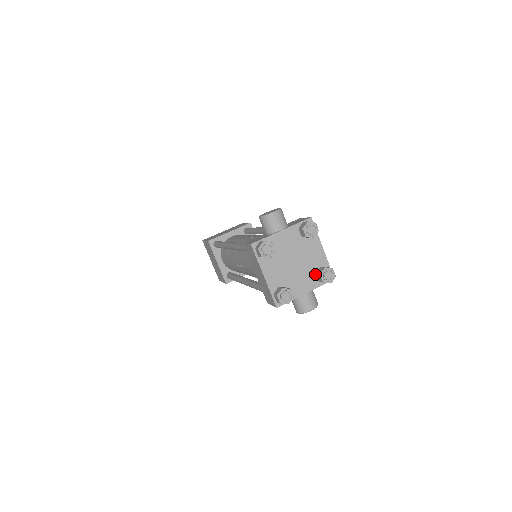
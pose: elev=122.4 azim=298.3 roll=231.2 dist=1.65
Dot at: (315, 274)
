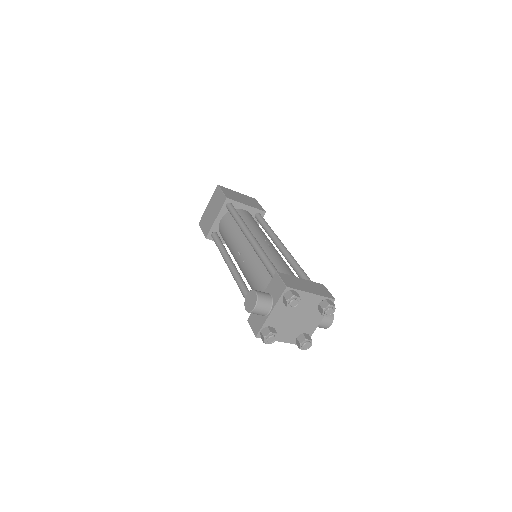
Dot at: (318, 310)
